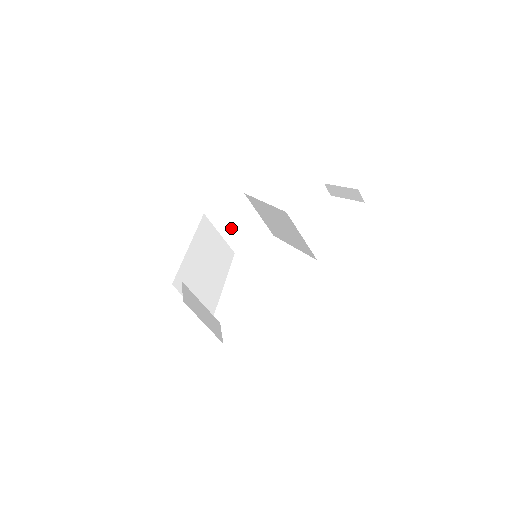
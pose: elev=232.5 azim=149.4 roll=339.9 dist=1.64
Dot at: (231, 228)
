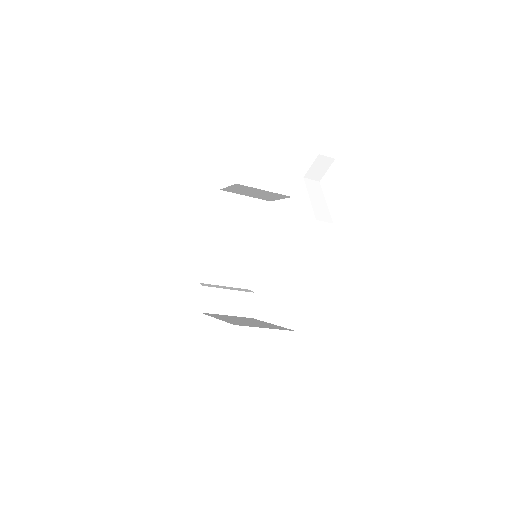
Dot at: (251, 194)
